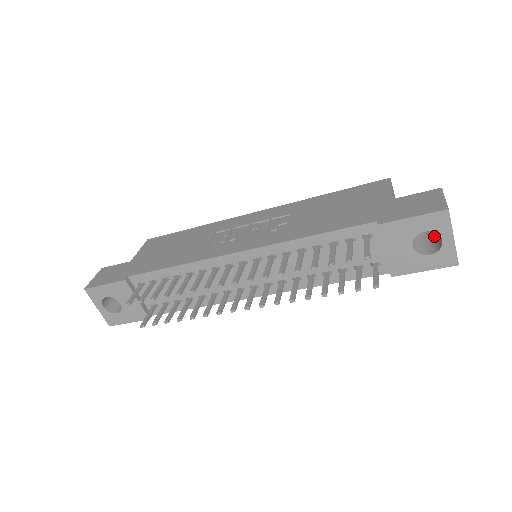
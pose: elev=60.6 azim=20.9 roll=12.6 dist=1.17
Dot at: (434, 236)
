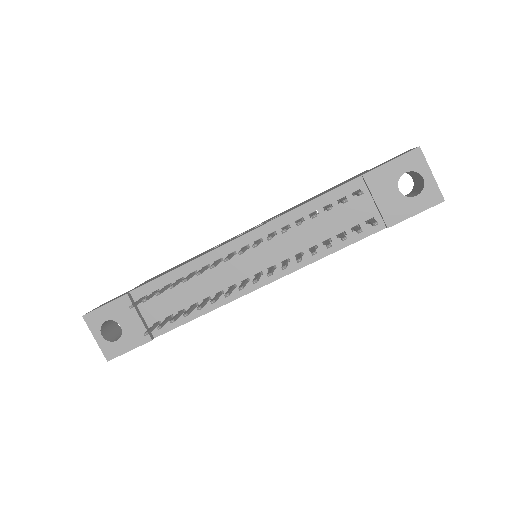
Dot at: (416, 190)
